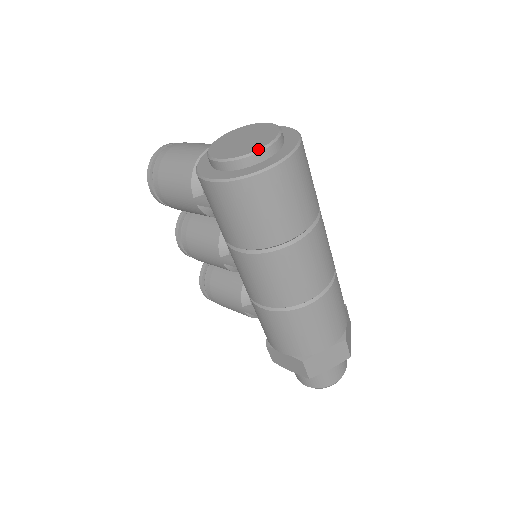
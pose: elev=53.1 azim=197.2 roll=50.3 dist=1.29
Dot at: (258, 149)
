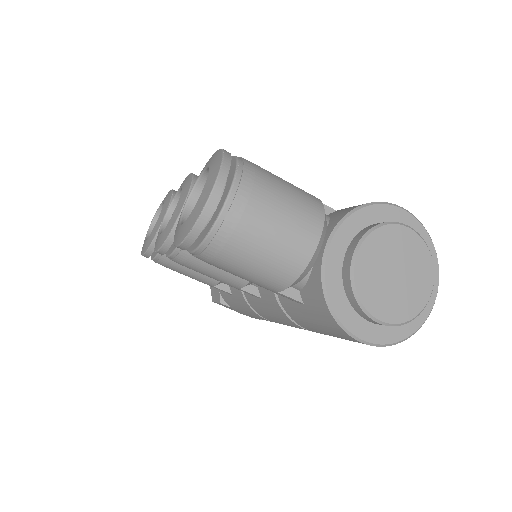
Dot at: occluded
